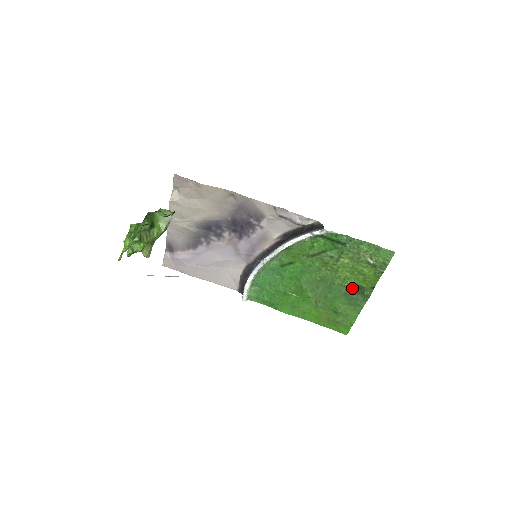
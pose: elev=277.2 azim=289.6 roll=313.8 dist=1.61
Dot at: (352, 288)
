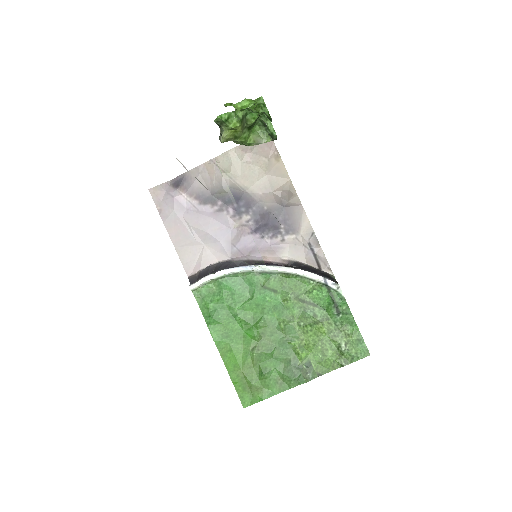
Dot at: (301, 360)
